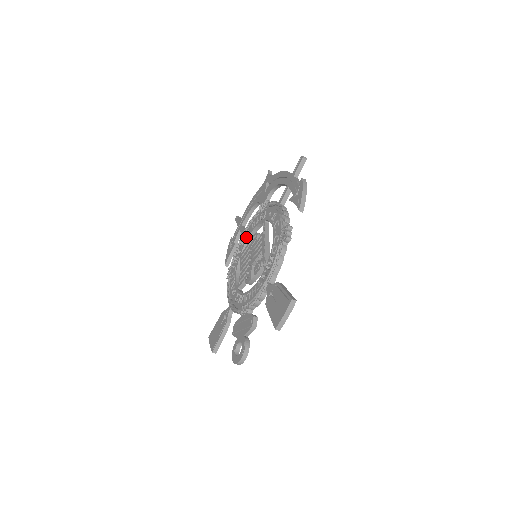
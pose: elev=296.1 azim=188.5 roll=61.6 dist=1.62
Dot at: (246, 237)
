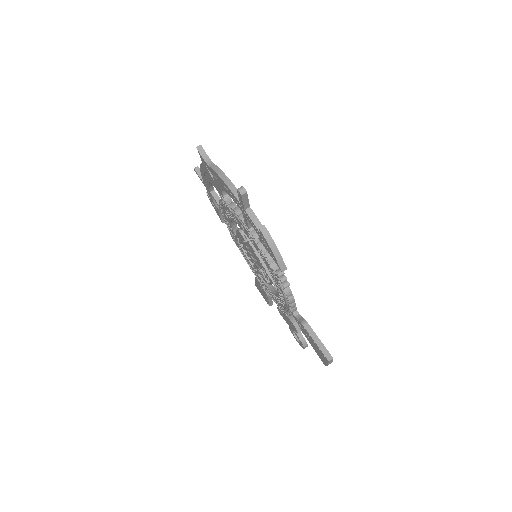
Dot at: (228, 221)
